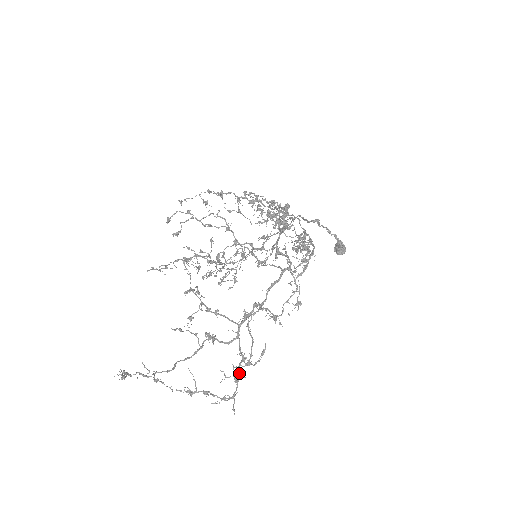
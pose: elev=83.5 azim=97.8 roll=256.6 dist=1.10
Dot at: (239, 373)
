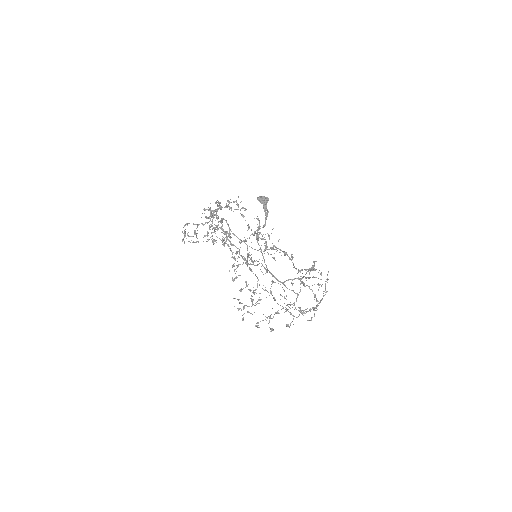
Dot at: occluded
